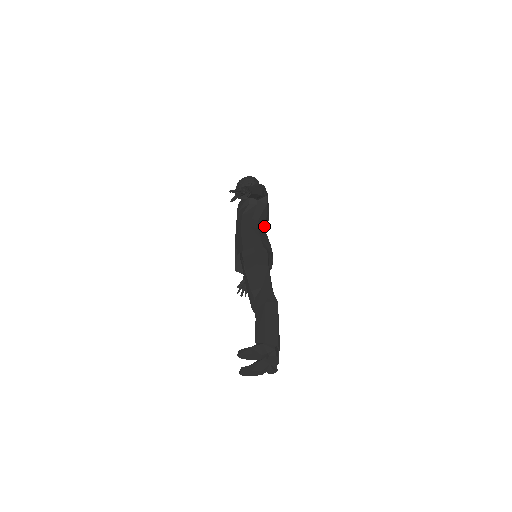
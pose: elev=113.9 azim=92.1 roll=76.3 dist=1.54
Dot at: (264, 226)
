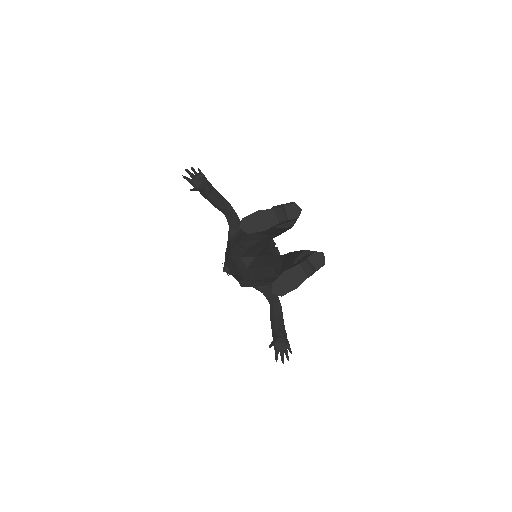
Dot at: occluded
